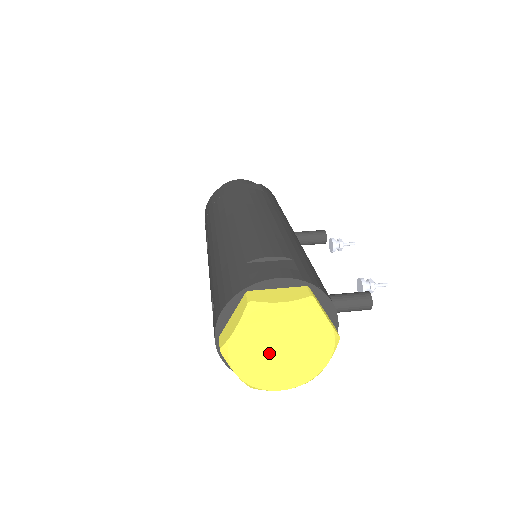
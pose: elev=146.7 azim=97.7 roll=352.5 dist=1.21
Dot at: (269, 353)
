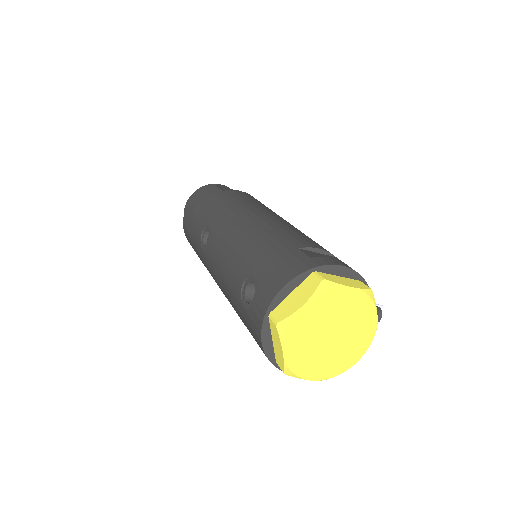
Dot at: (320, 337)
